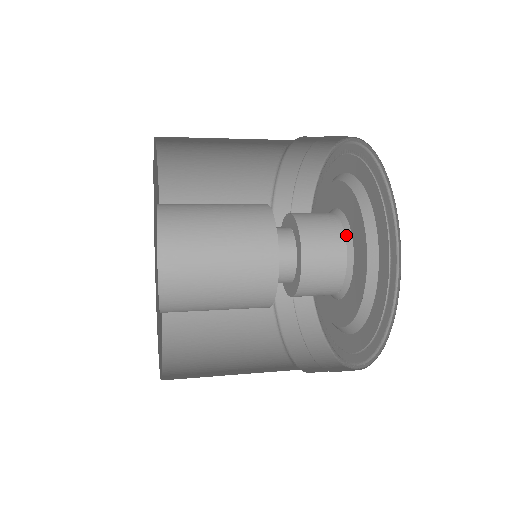
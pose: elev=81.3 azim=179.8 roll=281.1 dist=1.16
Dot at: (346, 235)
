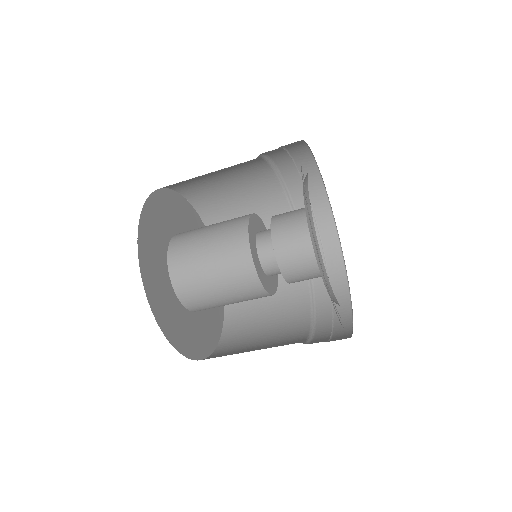
Dot at: occluded
